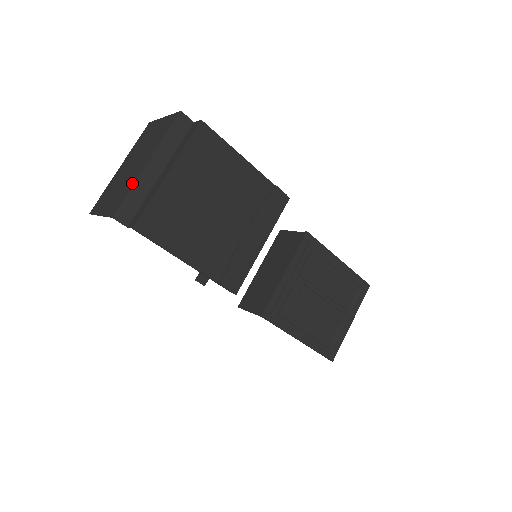
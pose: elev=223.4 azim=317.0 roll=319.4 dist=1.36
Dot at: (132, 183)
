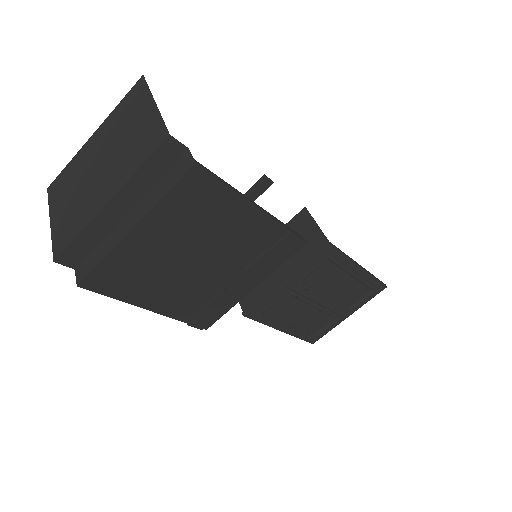
Dot at: (85, 220)
